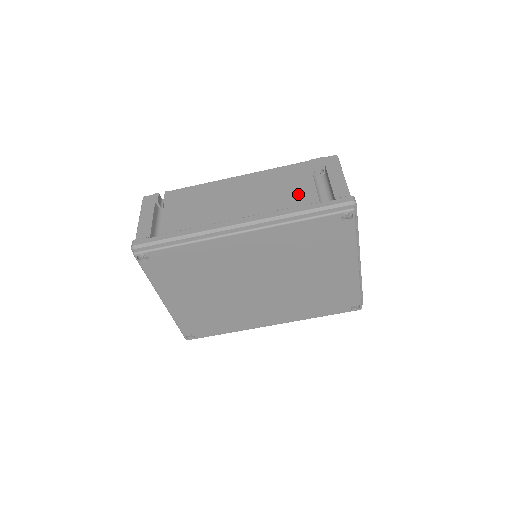
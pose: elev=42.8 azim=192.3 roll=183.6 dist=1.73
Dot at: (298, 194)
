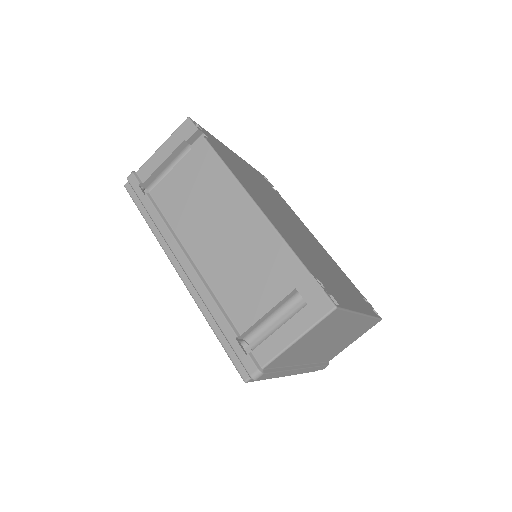
Dot at: (245, 300)
